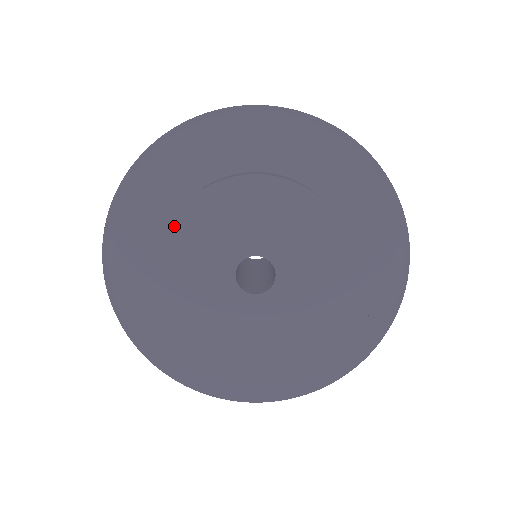
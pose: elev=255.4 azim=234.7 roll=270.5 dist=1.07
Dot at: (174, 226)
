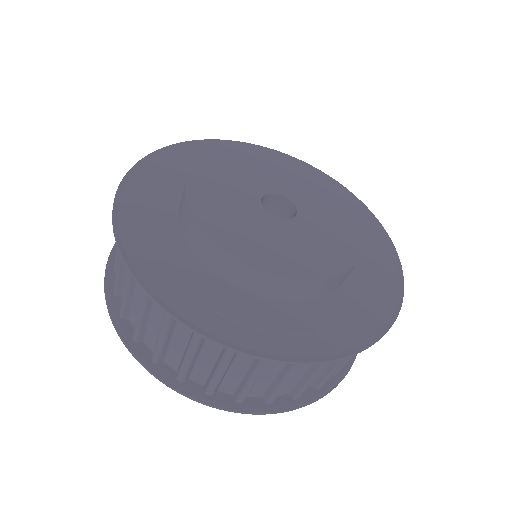
Dot at: (262, 153)
